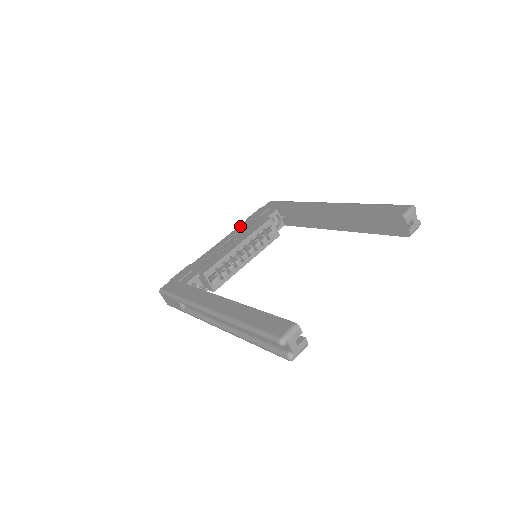
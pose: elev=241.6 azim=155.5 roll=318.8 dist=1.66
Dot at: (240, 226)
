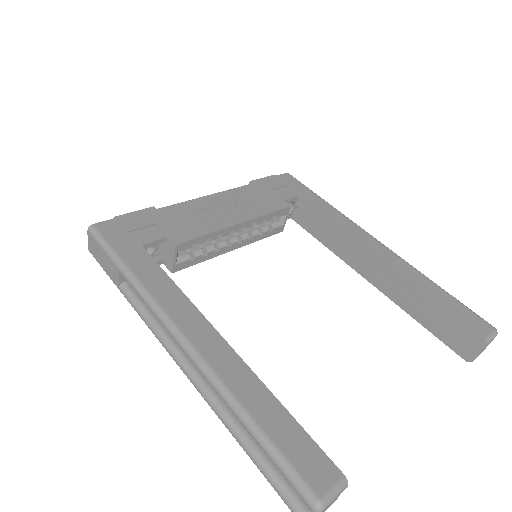
Dot at: (242, 188)
